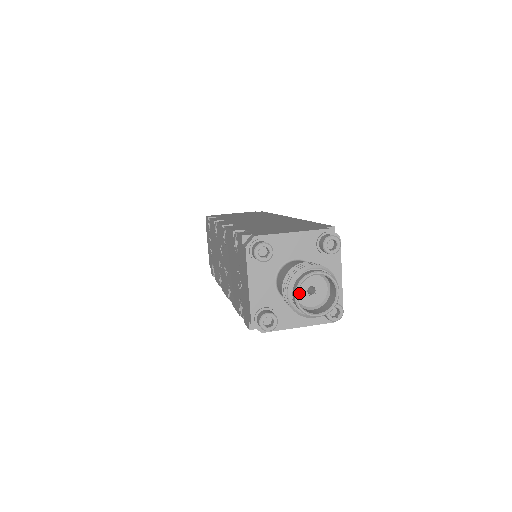
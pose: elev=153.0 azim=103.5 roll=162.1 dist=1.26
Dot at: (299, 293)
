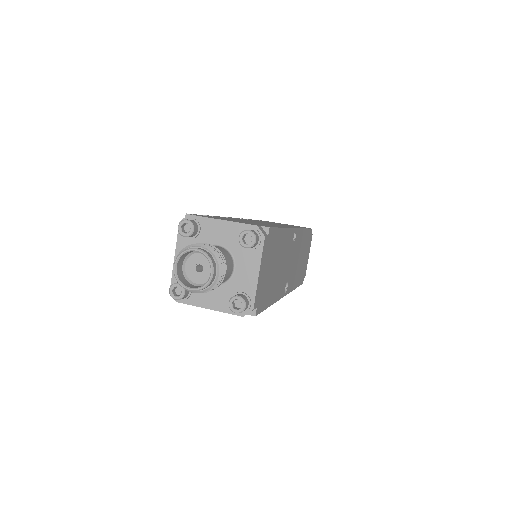
Dot at: (188, 267)
